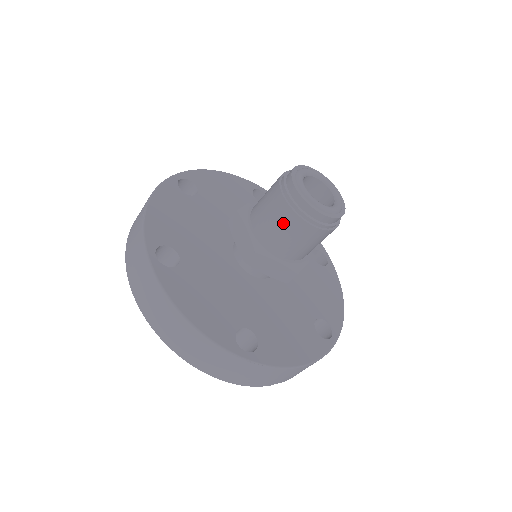
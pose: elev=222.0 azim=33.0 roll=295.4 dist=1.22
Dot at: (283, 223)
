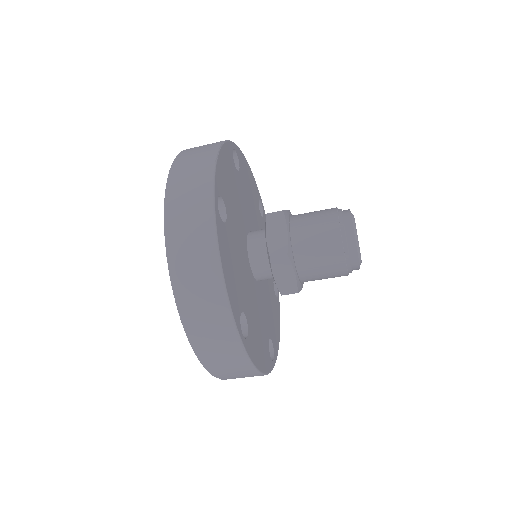
Dot at: (325, 246)
